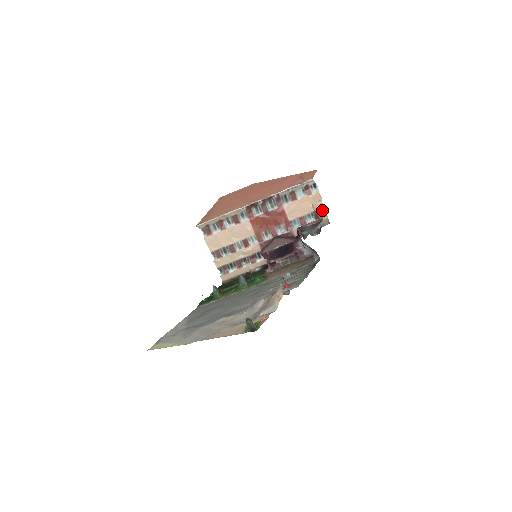
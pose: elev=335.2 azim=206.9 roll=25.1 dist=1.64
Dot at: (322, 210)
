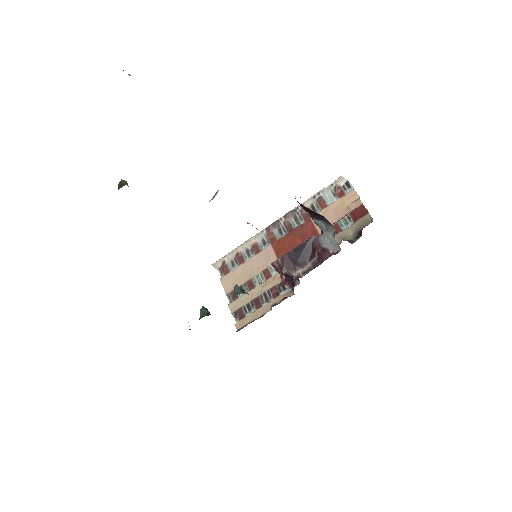
Dot at: (360, 208)
